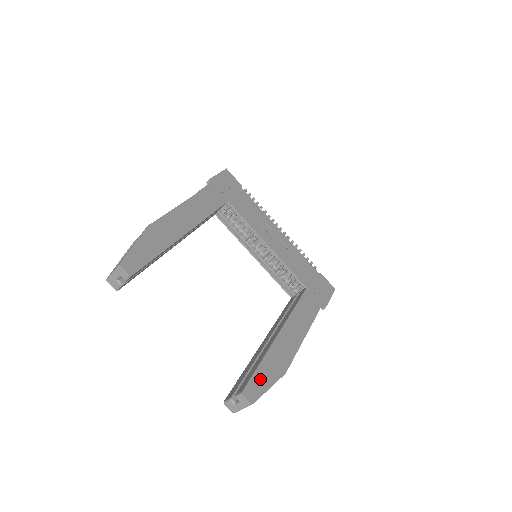
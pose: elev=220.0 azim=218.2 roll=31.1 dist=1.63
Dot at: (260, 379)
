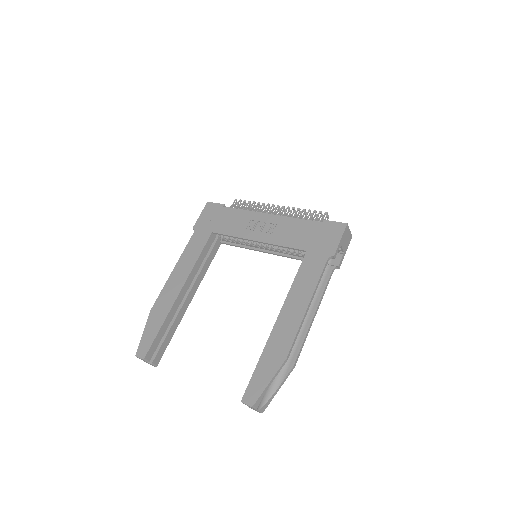
Dot at: (258, 379)
